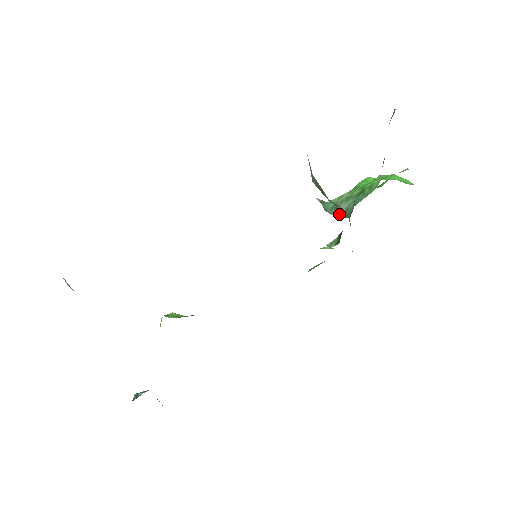
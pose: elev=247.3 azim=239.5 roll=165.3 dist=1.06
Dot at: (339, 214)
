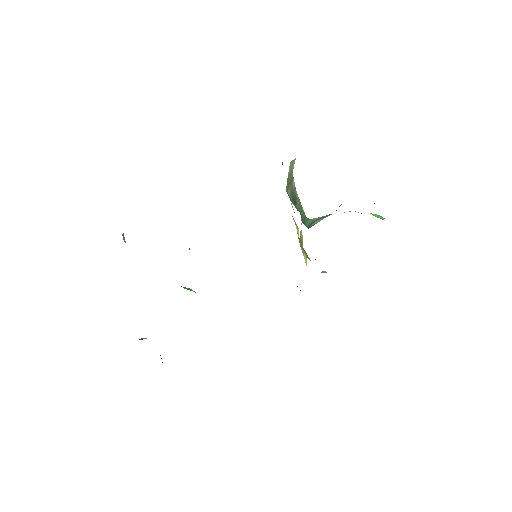
Dot at: (311, 226)
